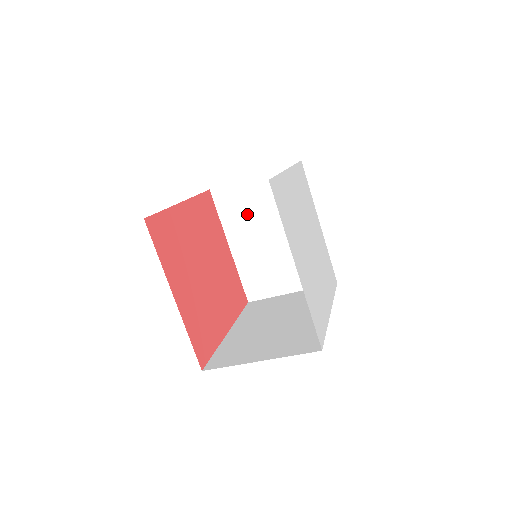
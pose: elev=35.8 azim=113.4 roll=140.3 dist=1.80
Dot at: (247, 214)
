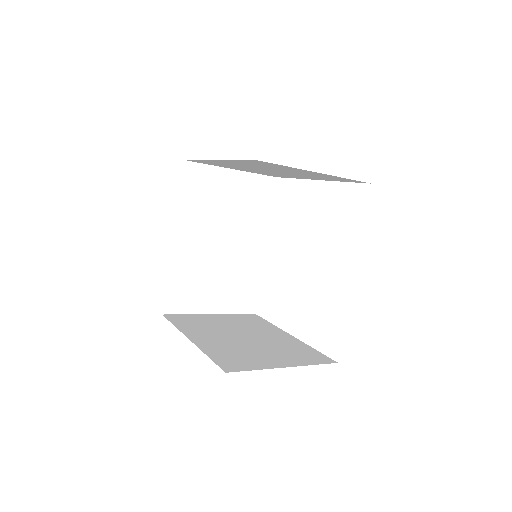
Dot at: (268, 167)
